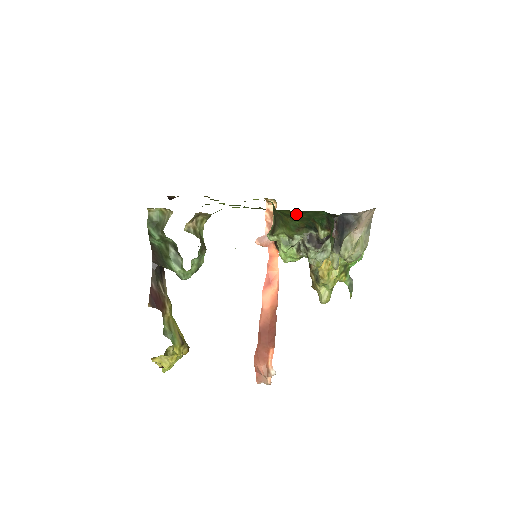
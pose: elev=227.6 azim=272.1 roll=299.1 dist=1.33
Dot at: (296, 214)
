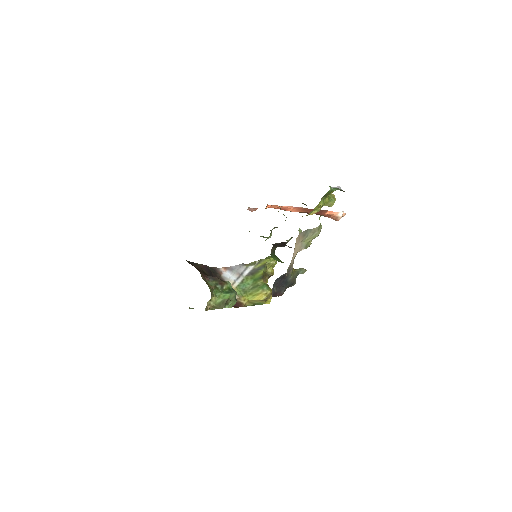
Dot at: occluded
